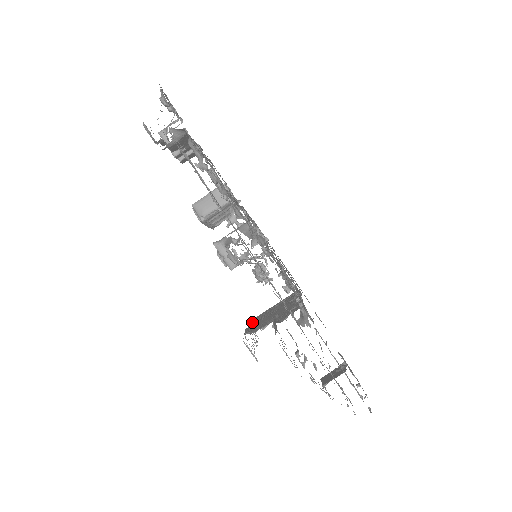
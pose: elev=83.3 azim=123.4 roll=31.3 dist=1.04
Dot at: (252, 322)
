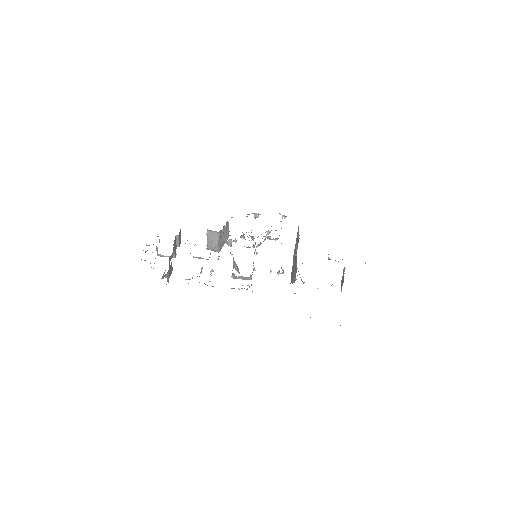
Dot at: occluded
